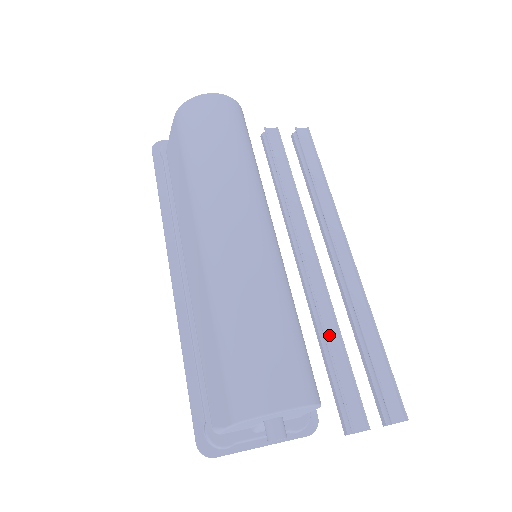
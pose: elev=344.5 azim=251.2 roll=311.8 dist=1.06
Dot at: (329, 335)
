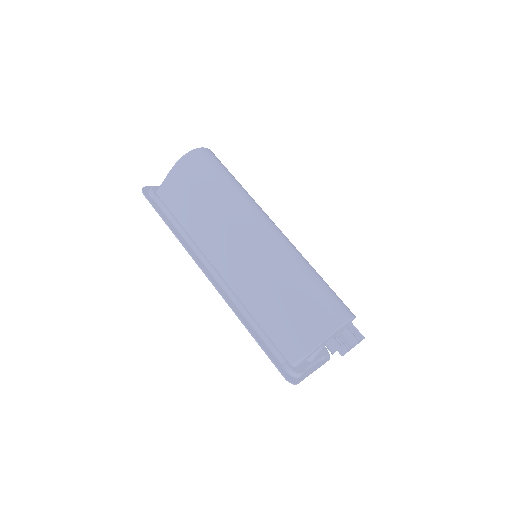
Dot at: occluded
